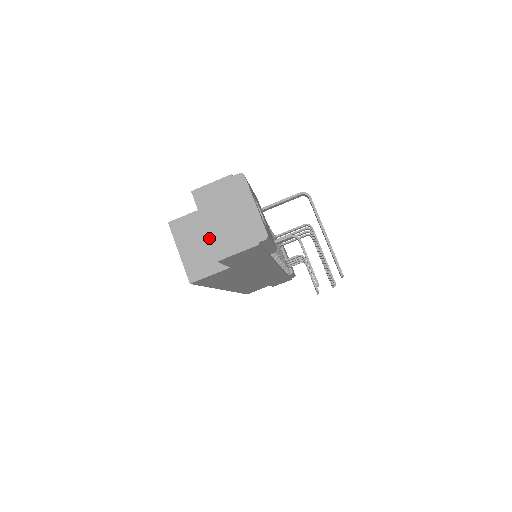
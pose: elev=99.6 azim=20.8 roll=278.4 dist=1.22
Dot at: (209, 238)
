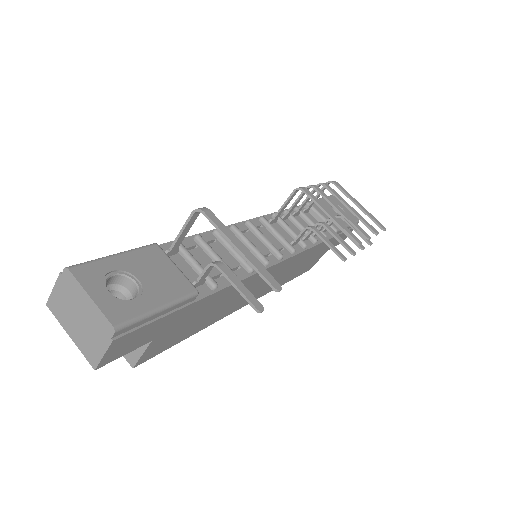
Dot at: (78, 348)
